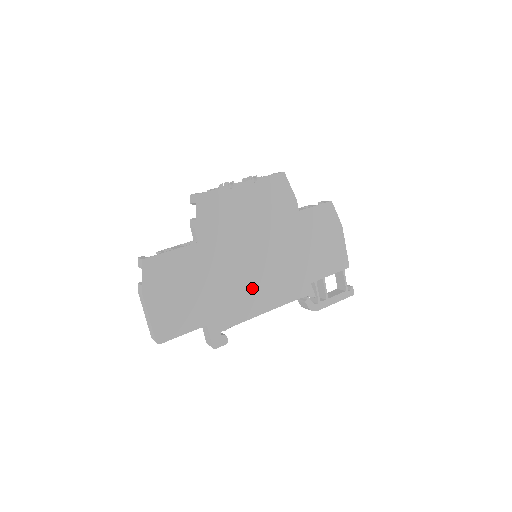
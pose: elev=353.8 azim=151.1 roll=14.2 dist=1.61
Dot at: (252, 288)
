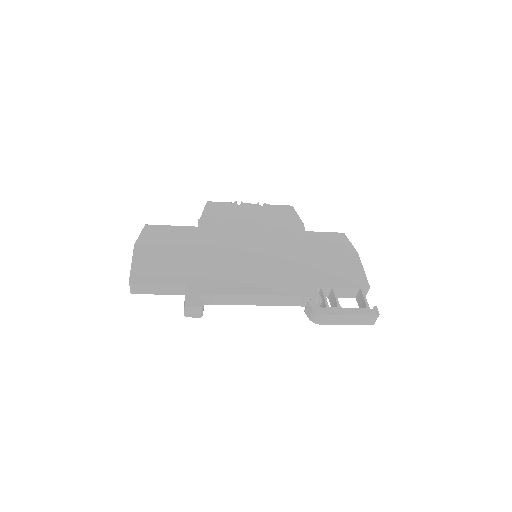
Dot at: (243, 271)
